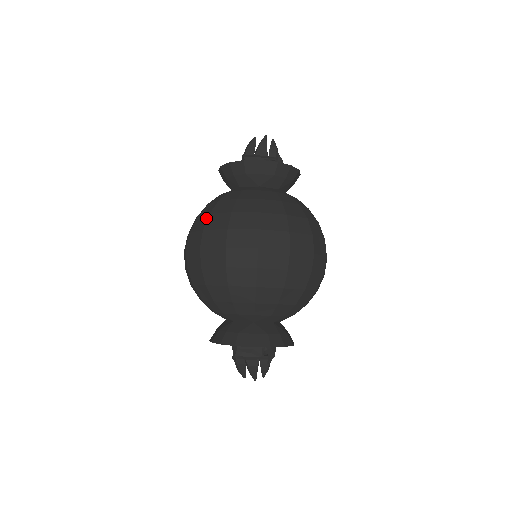
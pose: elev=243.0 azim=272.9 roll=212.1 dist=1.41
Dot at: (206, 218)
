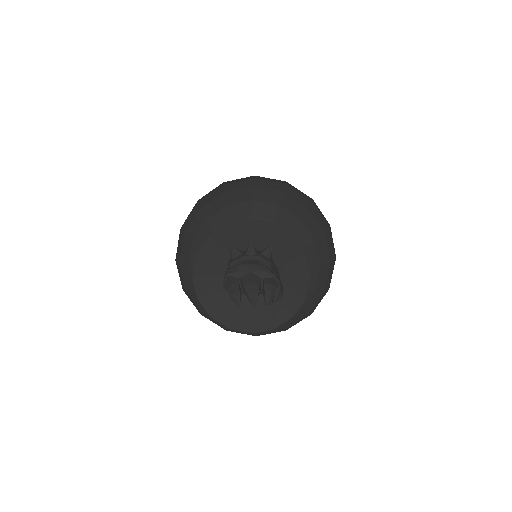
Dot at: occluded
